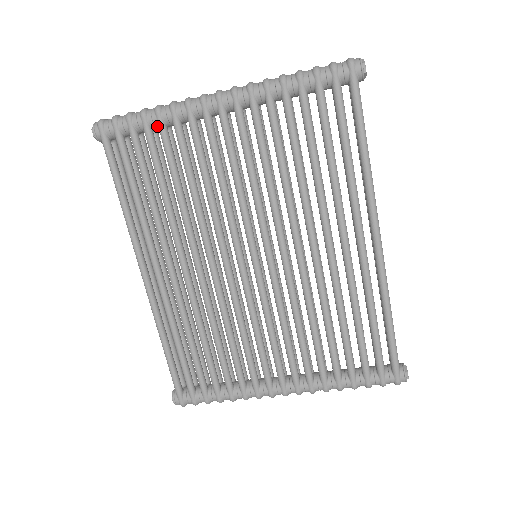
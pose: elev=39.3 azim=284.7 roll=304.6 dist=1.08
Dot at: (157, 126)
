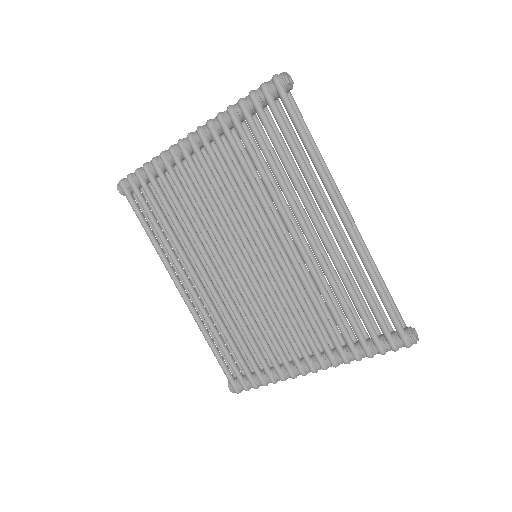
Dot at: (156, 173)
